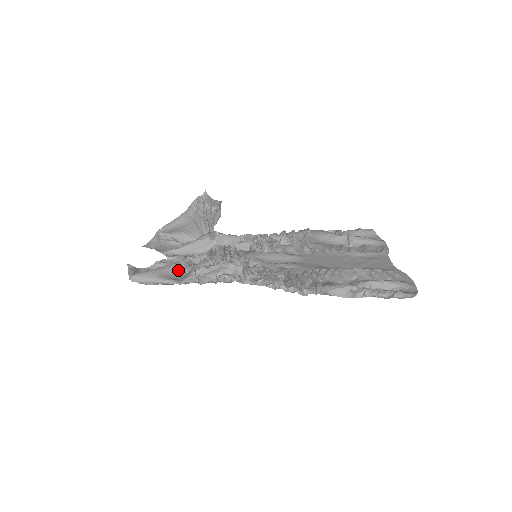
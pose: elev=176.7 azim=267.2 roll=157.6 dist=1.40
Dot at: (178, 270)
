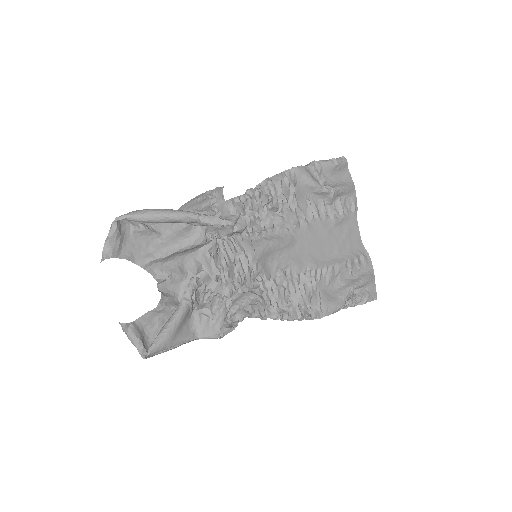
Dot at: (187, 315)
